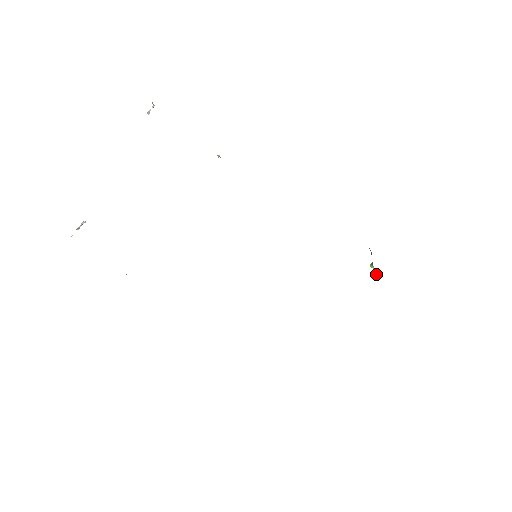
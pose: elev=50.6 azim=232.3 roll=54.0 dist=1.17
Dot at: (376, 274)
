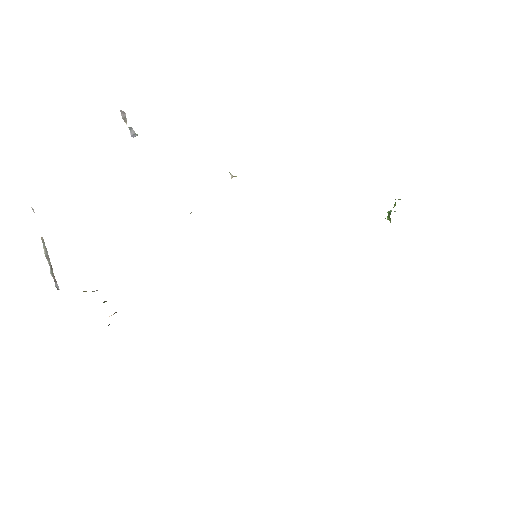
Dot at: (389, 219)
